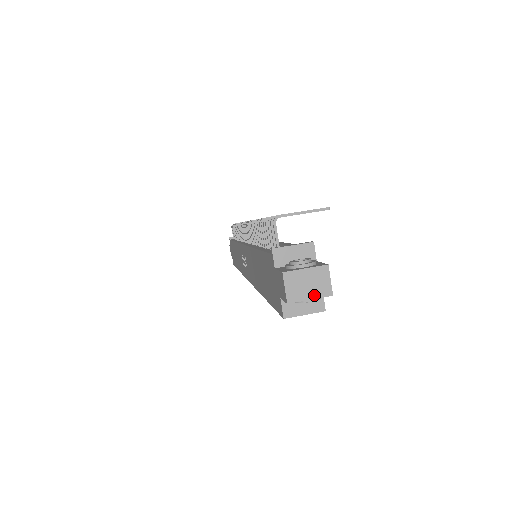
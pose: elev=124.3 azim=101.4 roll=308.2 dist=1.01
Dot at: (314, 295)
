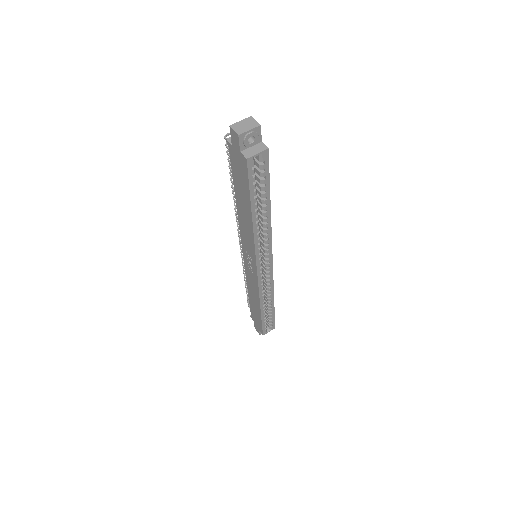
Dot at: (251, 128)
